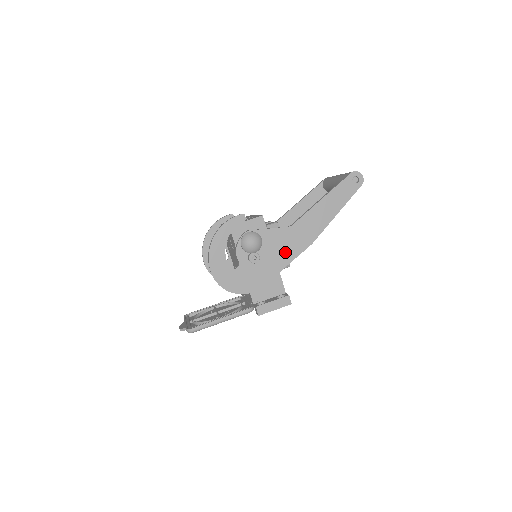
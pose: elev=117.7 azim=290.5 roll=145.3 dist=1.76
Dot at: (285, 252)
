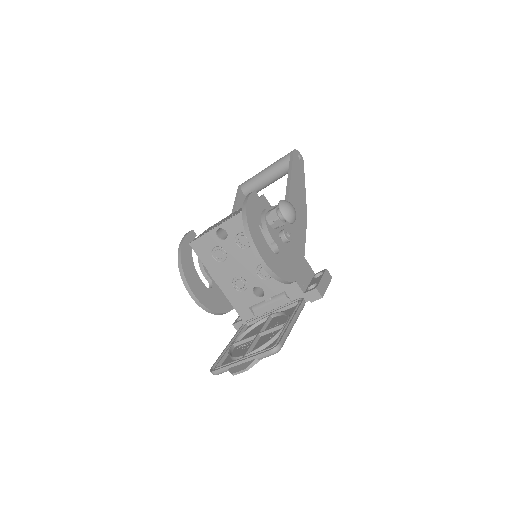
Dot at: (298, 228)
